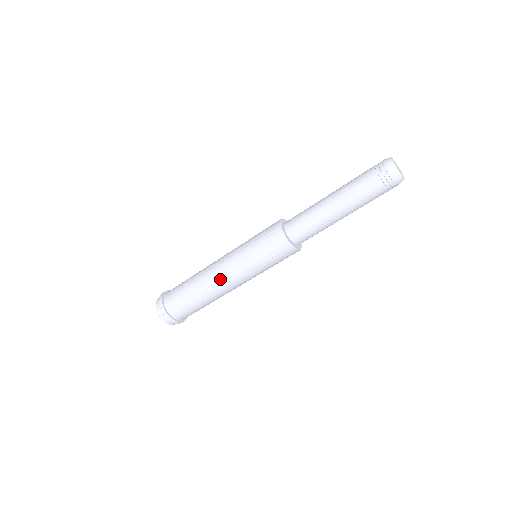
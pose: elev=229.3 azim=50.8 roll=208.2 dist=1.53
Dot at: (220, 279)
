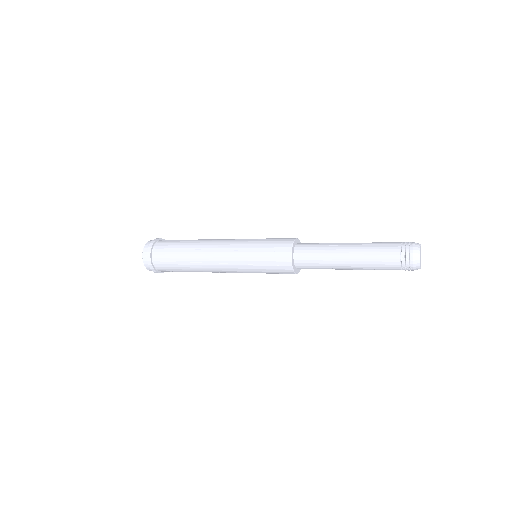
Dot at: (215, 265)
